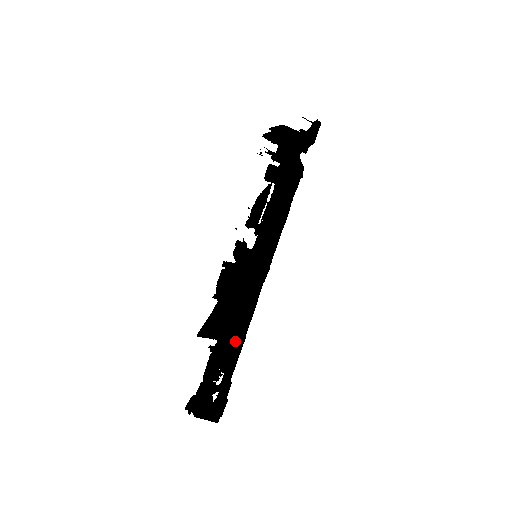
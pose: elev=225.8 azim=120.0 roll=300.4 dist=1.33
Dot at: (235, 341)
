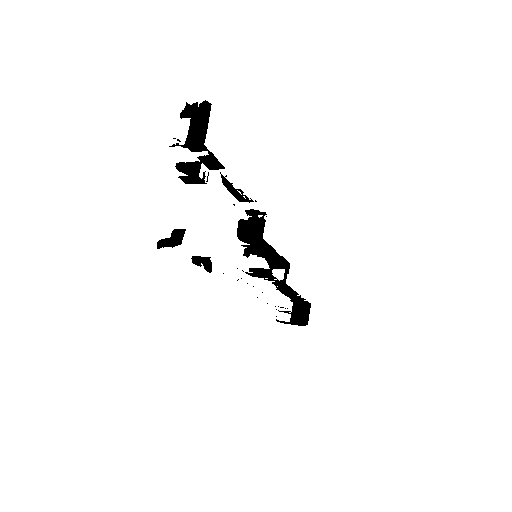
Dot at: (280, 307)
